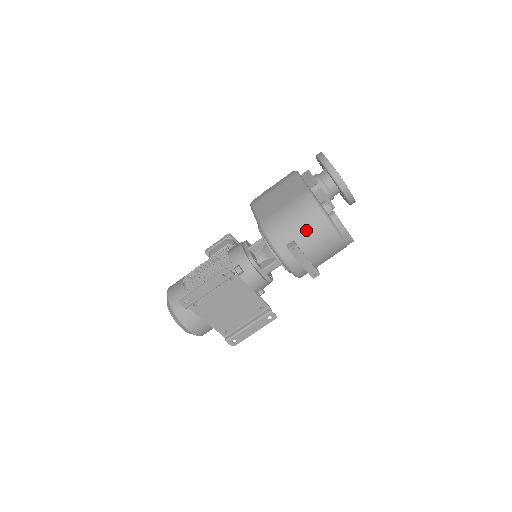
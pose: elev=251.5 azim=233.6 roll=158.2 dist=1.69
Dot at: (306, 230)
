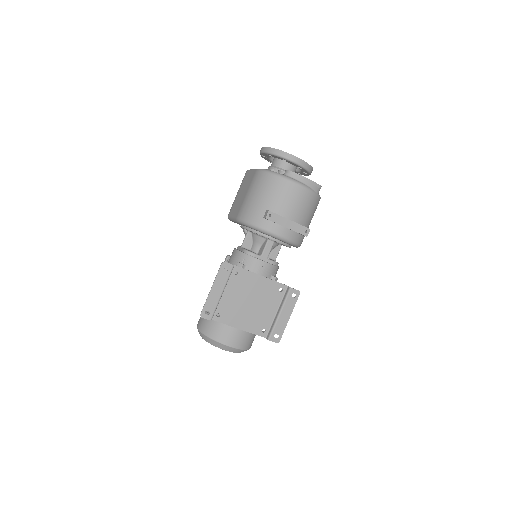
Dot at: (271, 196)
